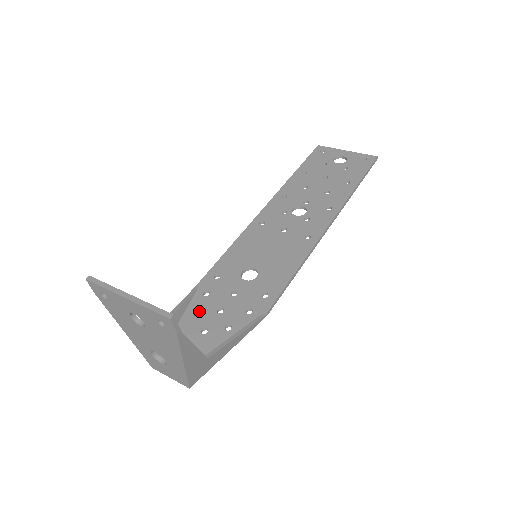
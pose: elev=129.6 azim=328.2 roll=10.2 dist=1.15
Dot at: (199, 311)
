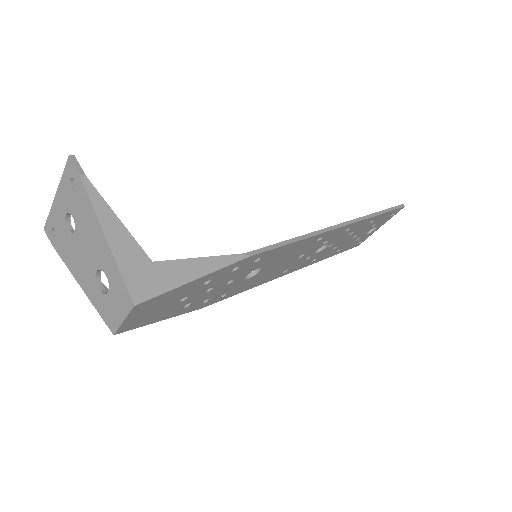
Dot at: occluded
